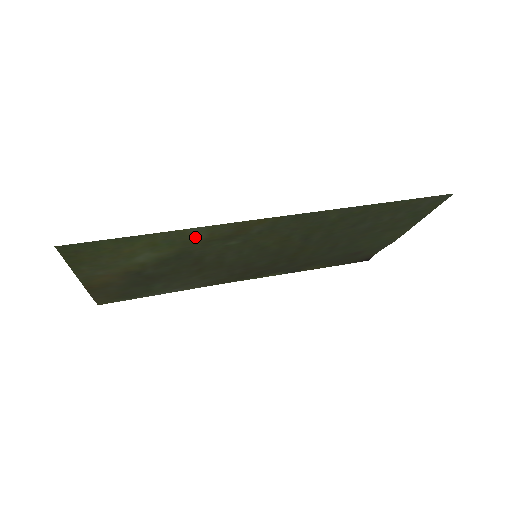
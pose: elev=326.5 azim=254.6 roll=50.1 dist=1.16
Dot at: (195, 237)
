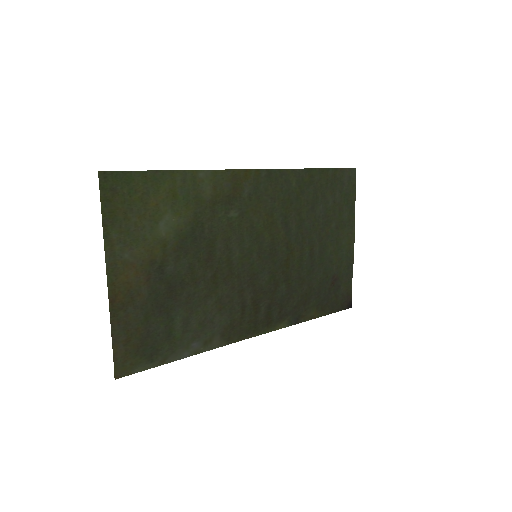
Dot at: (204, 191)
